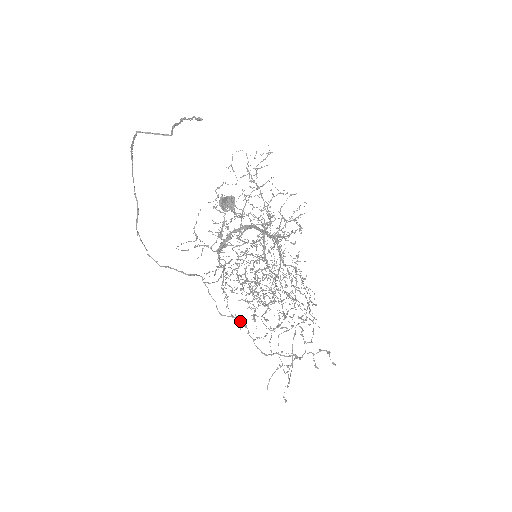
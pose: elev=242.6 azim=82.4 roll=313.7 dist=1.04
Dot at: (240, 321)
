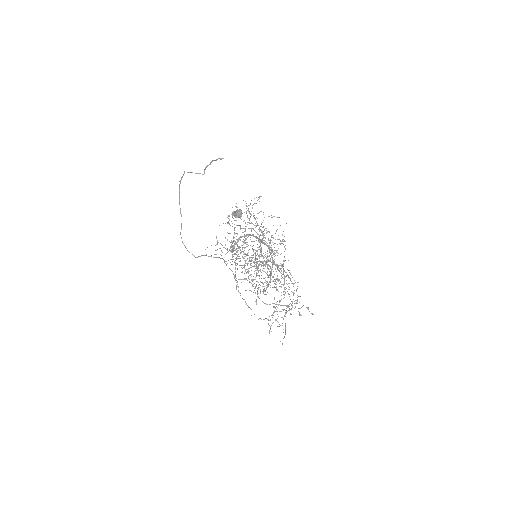
Dot at: (249, 282)
